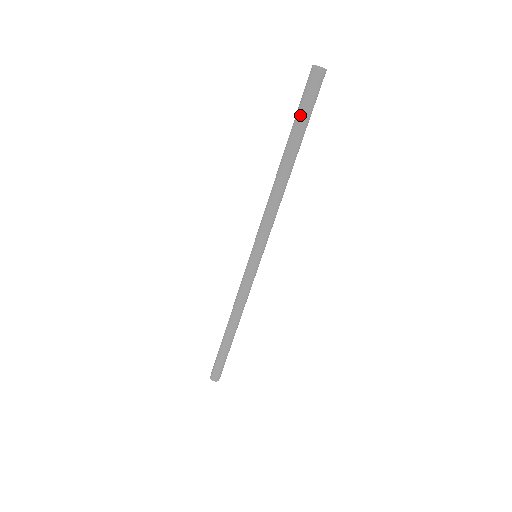
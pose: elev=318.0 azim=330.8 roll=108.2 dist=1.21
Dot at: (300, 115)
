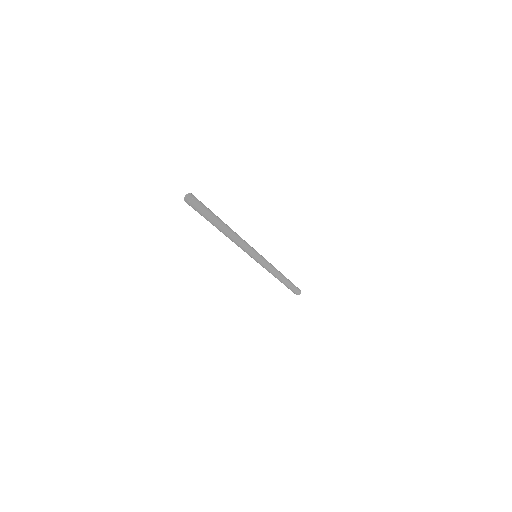
Dot at: occluded
